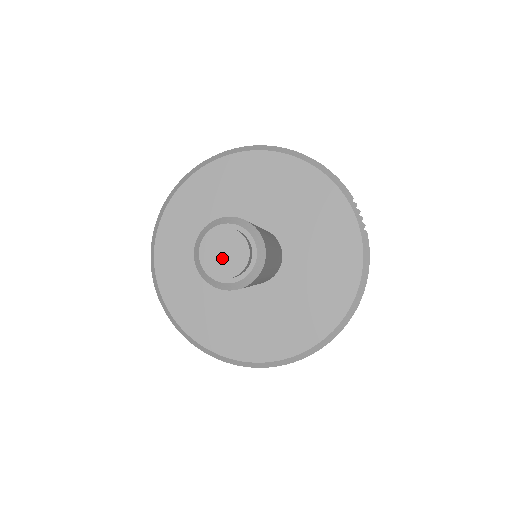
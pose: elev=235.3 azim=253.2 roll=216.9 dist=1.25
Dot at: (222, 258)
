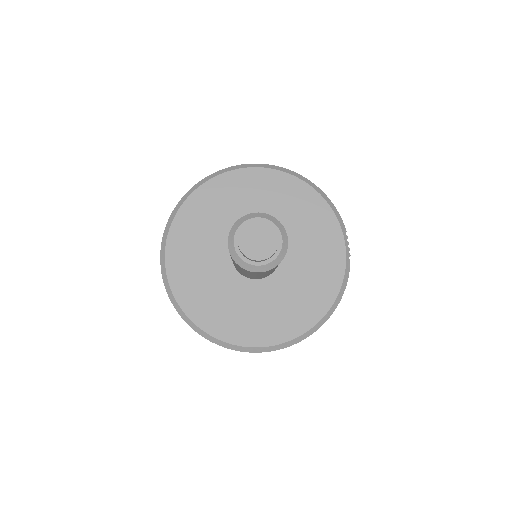
Dot at: (255, 243)
